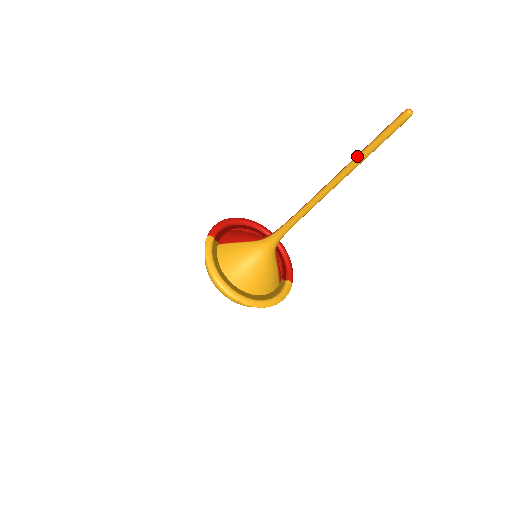
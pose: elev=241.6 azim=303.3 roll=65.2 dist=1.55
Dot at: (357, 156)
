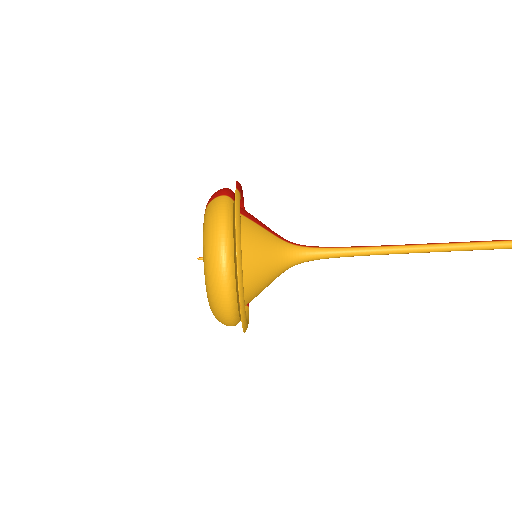
Dot at: (488, 242)
